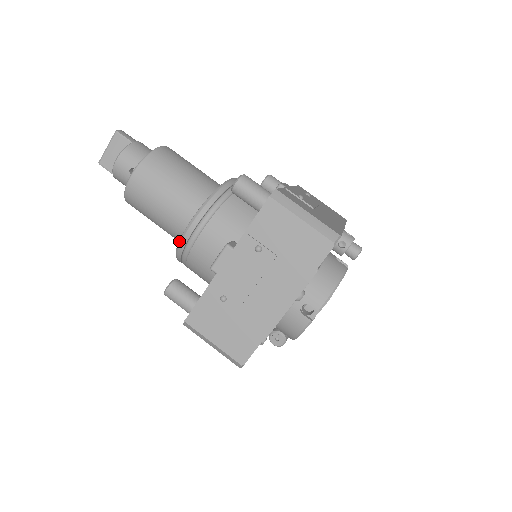
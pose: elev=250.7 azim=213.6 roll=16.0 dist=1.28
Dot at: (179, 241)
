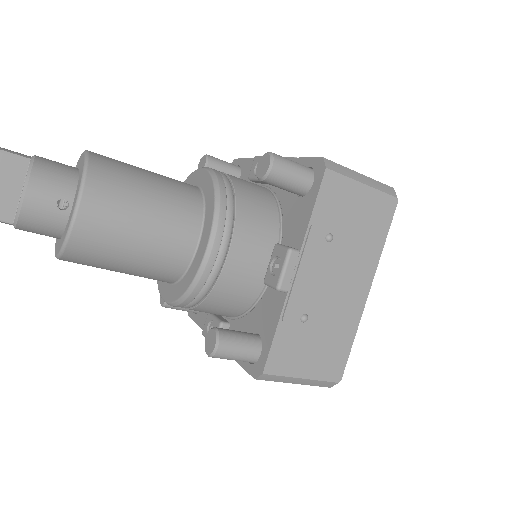
Dot at: (196, 276)
